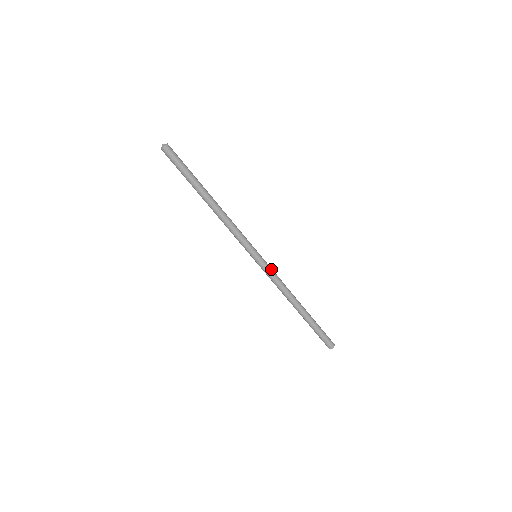
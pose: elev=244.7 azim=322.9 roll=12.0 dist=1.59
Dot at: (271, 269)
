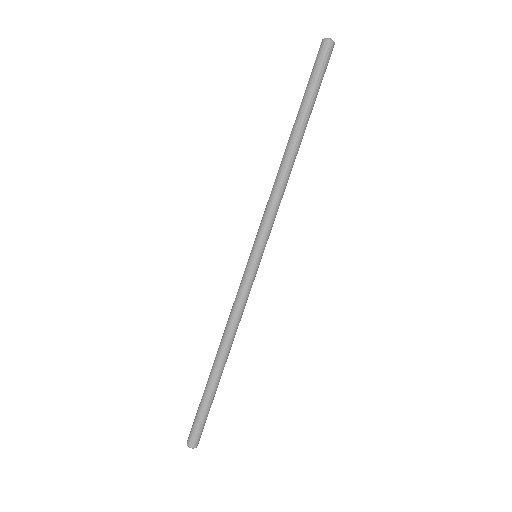
Dot at: occluded
